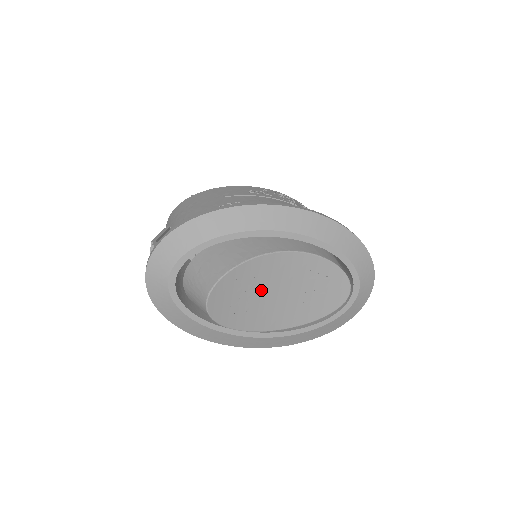
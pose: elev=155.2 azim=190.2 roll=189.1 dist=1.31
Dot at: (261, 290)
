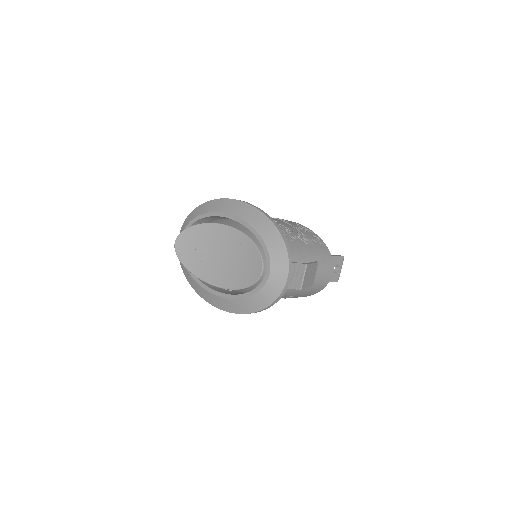
Dot at: (208, 249)
